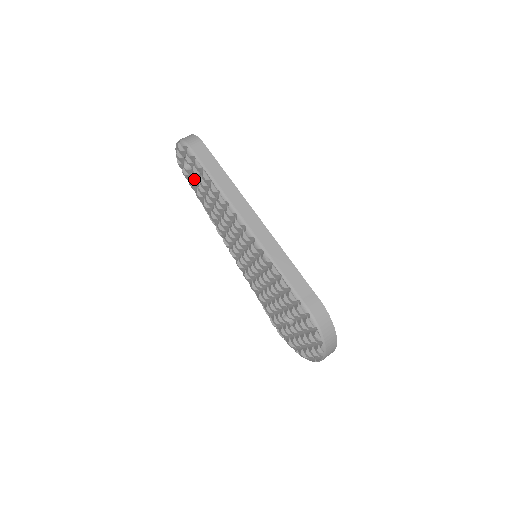
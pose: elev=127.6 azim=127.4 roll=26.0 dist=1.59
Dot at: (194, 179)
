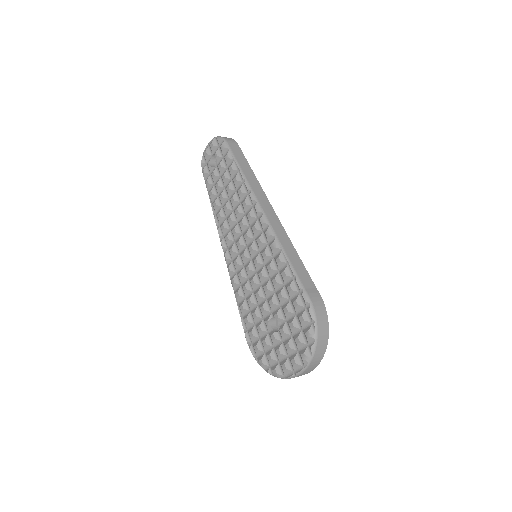
Dot at: (216, 174)
